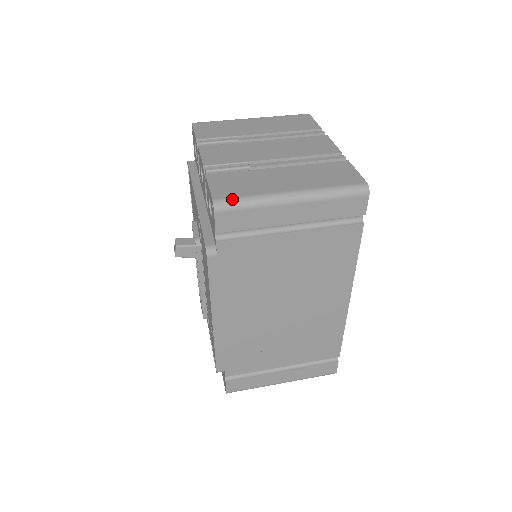
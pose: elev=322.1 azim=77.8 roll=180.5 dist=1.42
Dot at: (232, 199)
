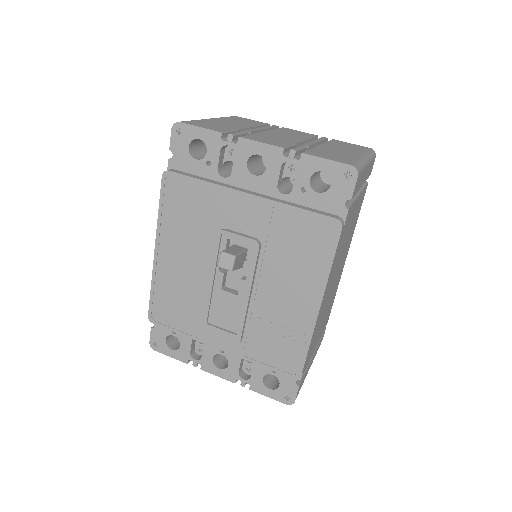
Dot at: (356, 163)
